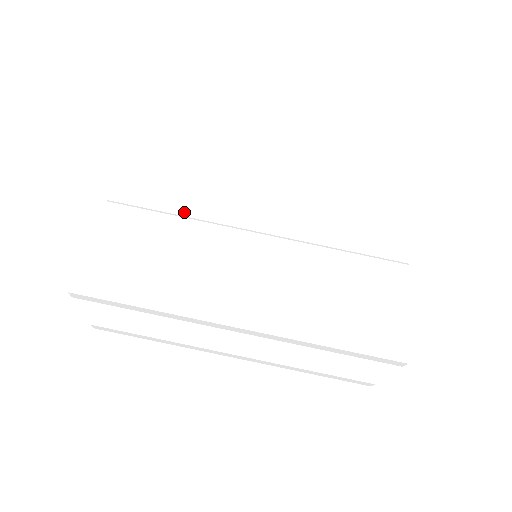
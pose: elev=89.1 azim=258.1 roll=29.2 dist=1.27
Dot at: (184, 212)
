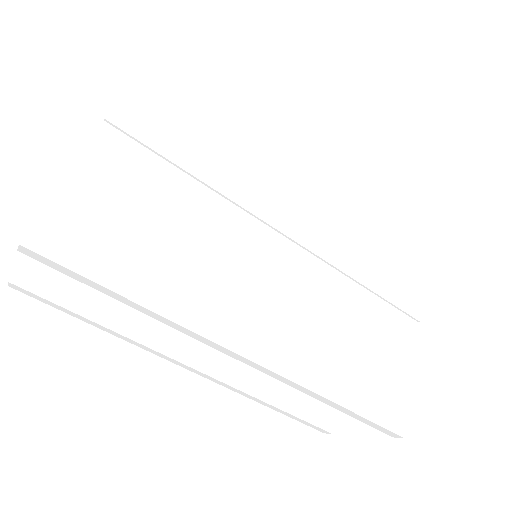
Dot at: (205, 177)
